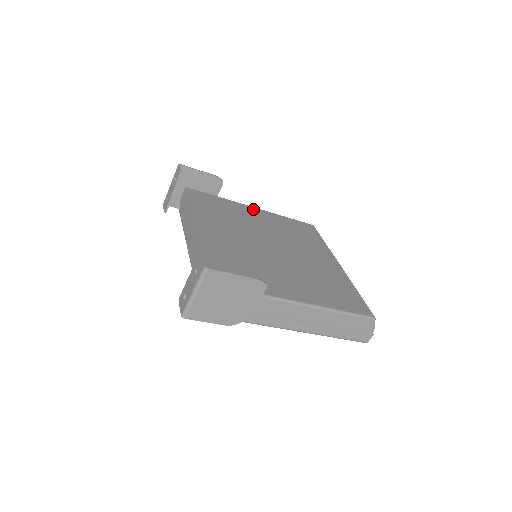
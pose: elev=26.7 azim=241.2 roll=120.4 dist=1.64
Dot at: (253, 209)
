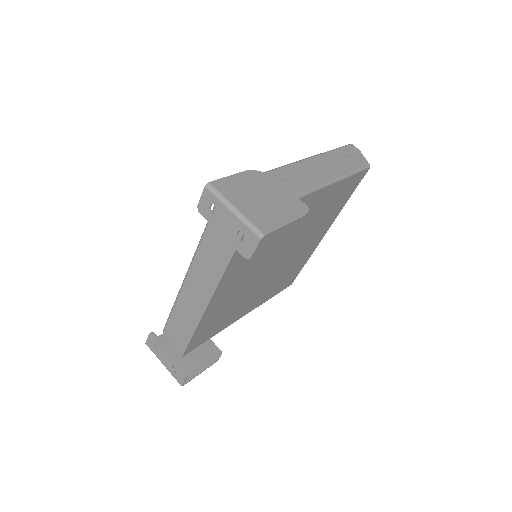
Dot at: (315, 196)
